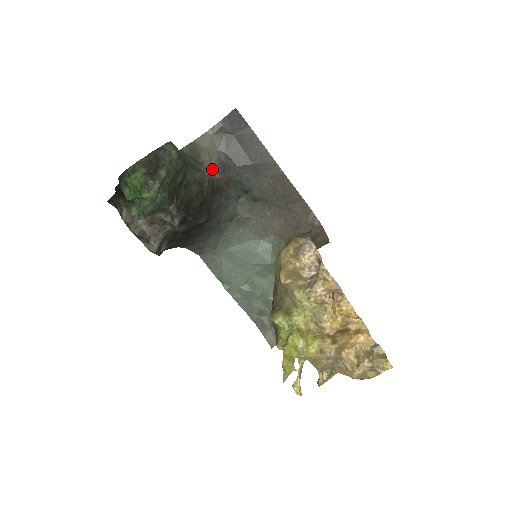
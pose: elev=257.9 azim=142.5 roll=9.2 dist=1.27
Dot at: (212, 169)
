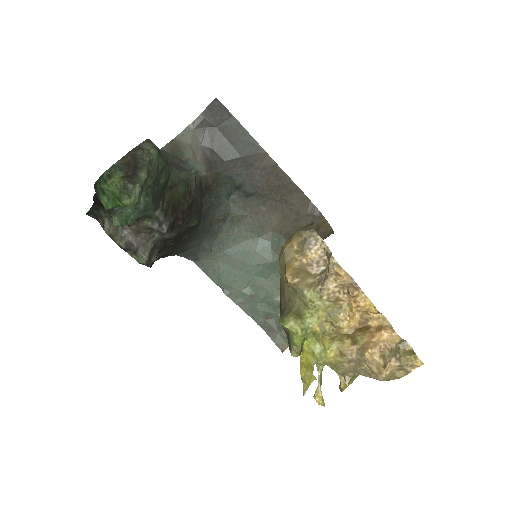
Dot at: (198, 167)
